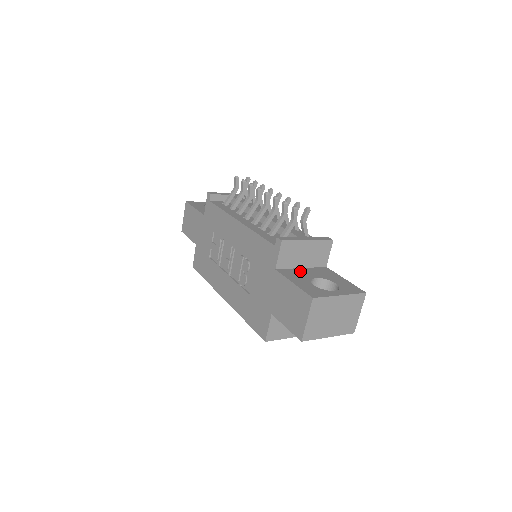
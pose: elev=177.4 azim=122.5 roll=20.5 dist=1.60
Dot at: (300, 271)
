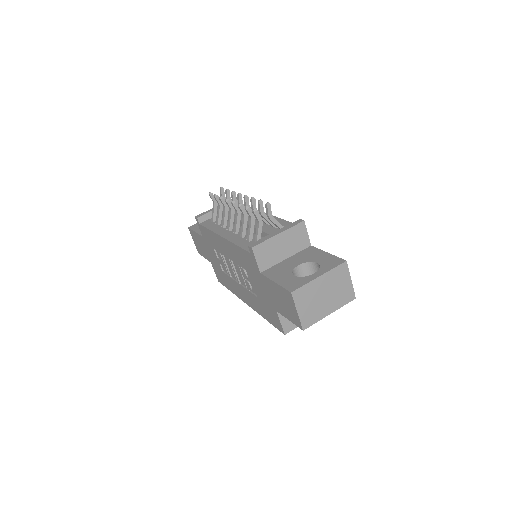
Dot at: (284, 264)
